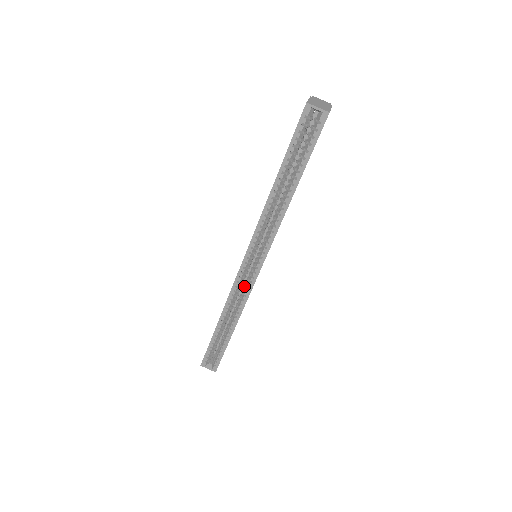
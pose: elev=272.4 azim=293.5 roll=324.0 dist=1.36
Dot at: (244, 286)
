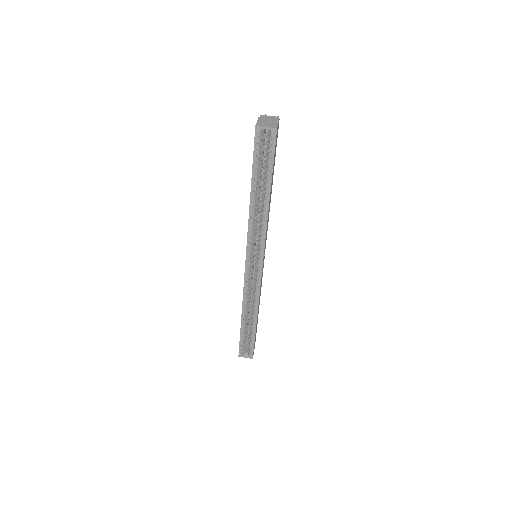
Dot at: (253, 284)
